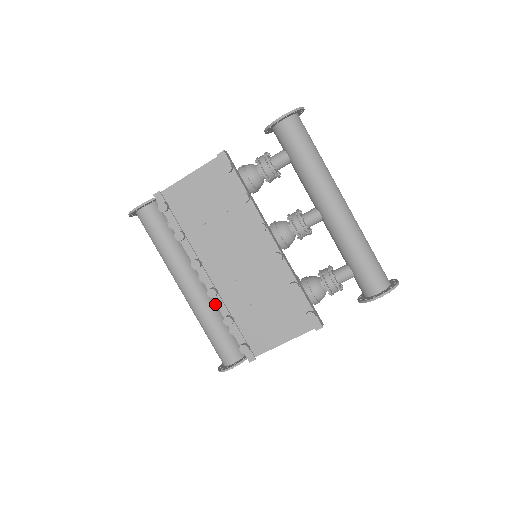
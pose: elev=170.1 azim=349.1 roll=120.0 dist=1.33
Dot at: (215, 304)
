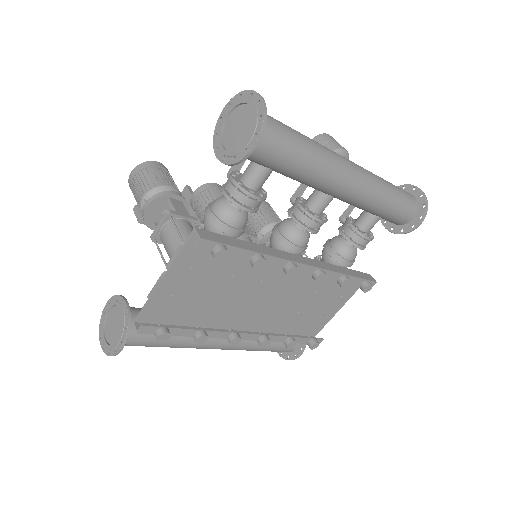
Dot at: occluded
